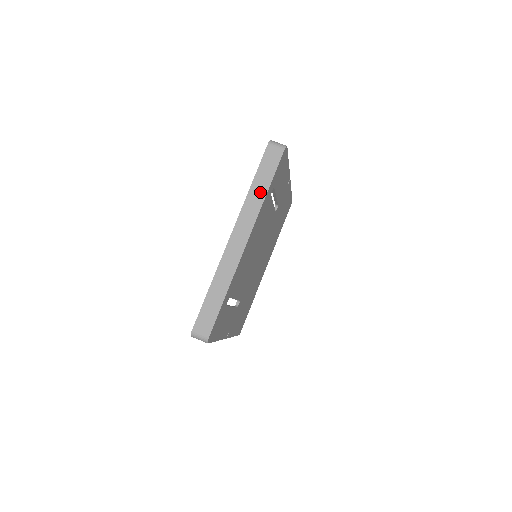
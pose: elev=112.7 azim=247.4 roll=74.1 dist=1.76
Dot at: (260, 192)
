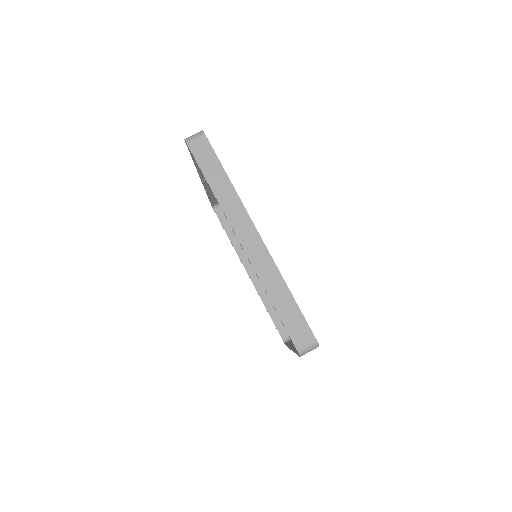
Dot at: (224, 185)
